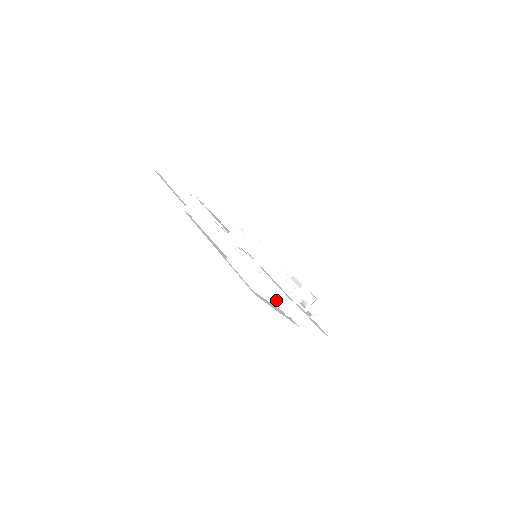
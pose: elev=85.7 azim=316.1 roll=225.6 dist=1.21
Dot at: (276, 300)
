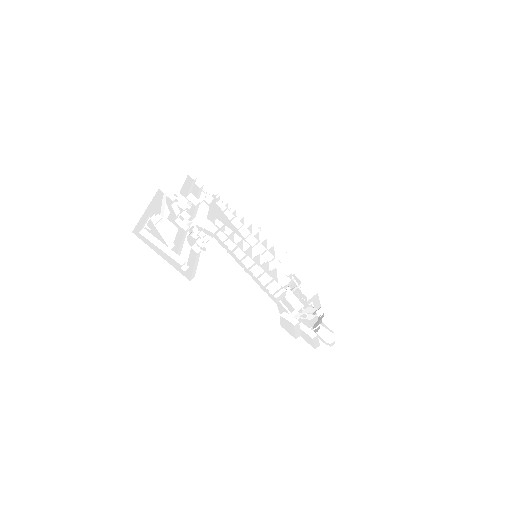
Dot at: (169, 251)
